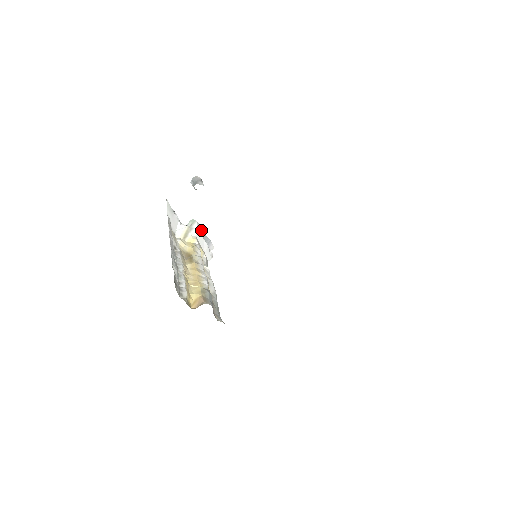
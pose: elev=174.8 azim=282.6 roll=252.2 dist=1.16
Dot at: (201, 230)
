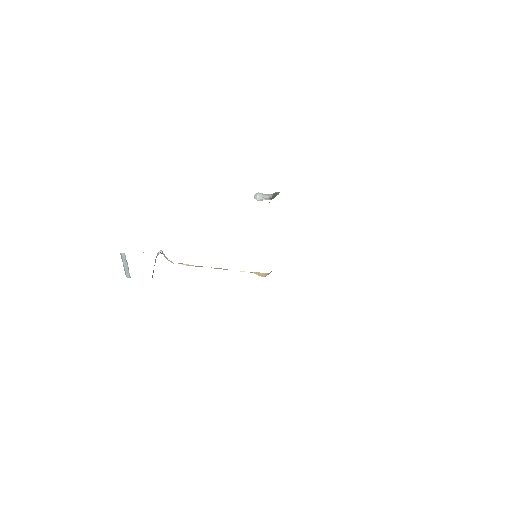
Dot at: occluded
